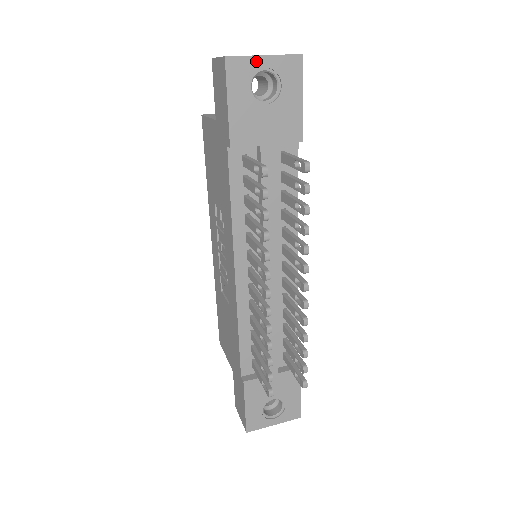
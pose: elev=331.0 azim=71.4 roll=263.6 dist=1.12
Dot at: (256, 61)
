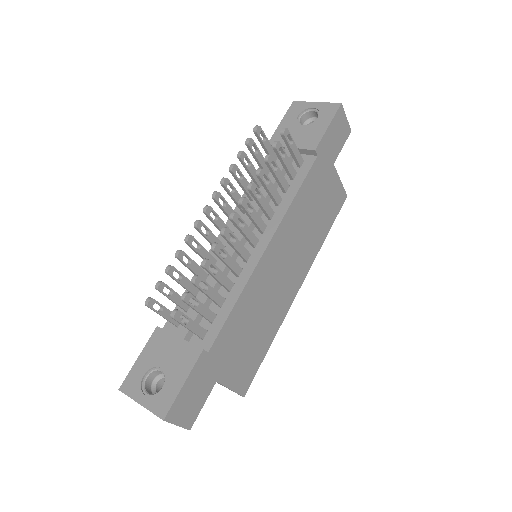
Dot at: (310, 104)
